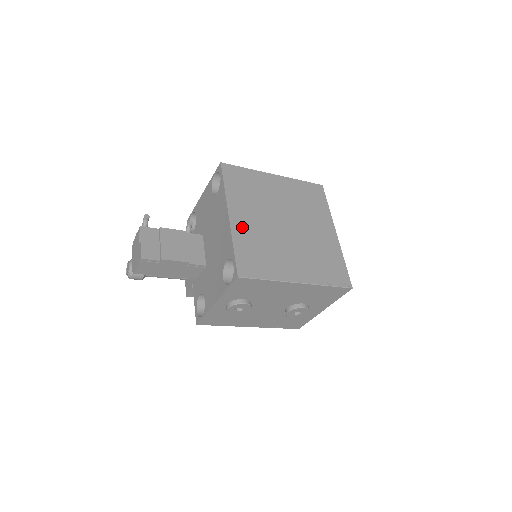
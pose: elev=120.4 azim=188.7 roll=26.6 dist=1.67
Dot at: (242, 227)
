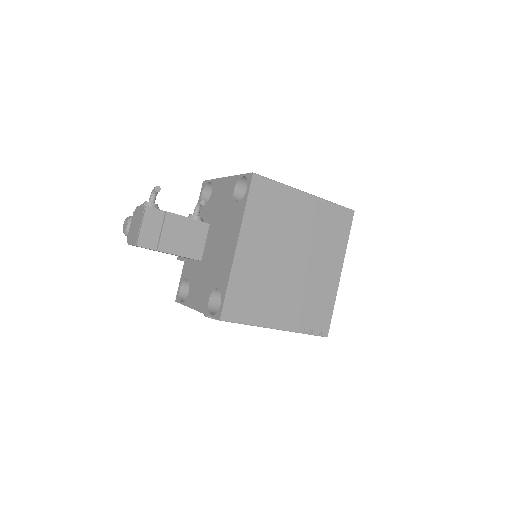
Dot at: (245, 262)
